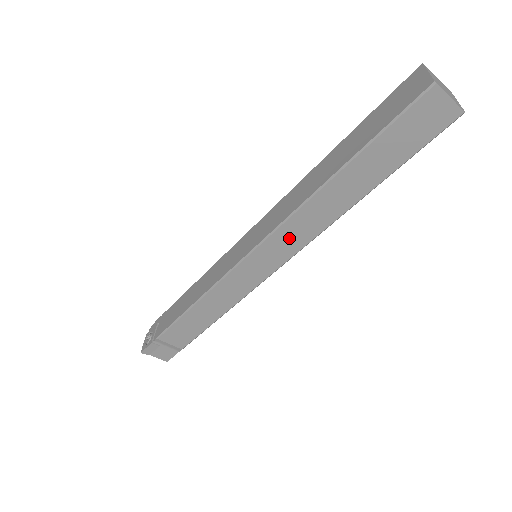
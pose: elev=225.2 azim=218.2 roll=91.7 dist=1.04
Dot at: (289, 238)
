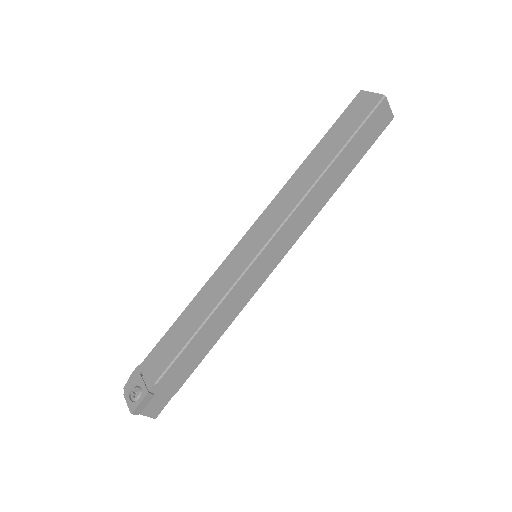
Dot at: (295, 226)
